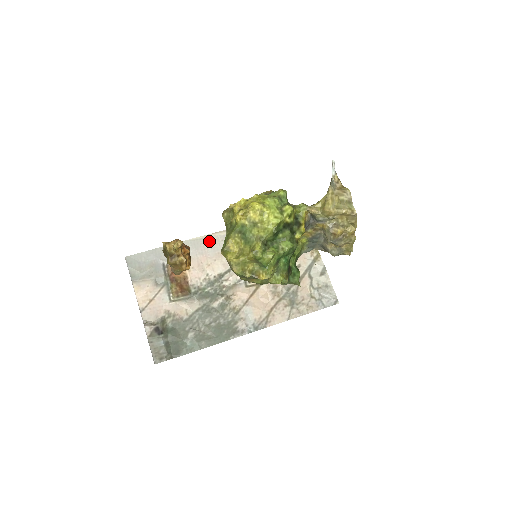
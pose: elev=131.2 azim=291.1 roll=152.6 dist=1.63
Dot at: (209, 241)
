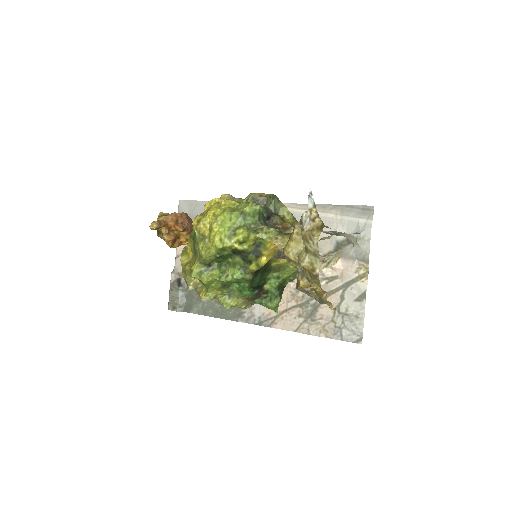
Dot at: occluded
